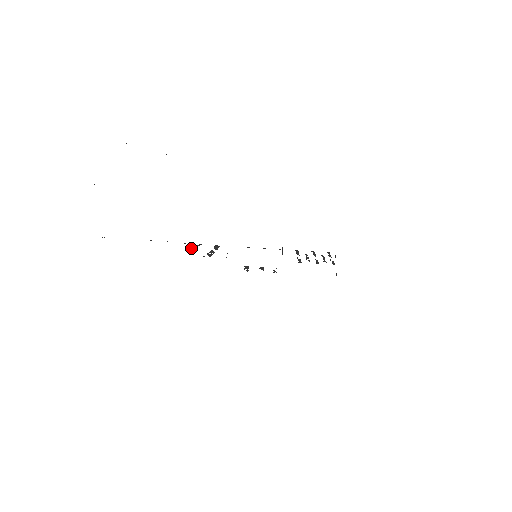
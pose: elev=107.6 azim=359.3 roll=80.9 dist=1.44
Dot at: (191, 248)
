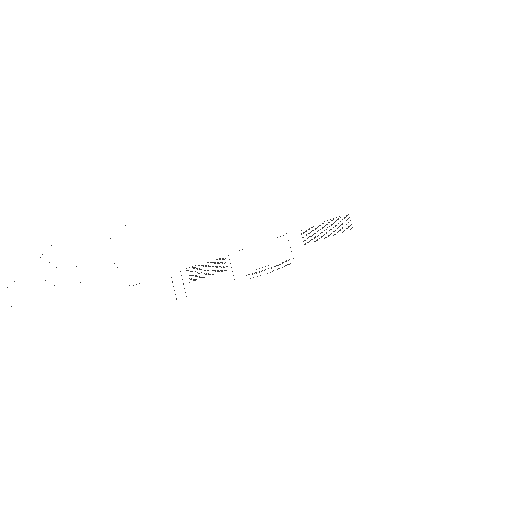
Dot at: occluded
